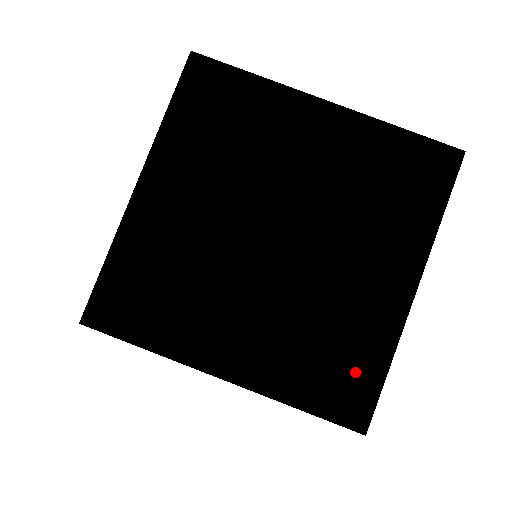
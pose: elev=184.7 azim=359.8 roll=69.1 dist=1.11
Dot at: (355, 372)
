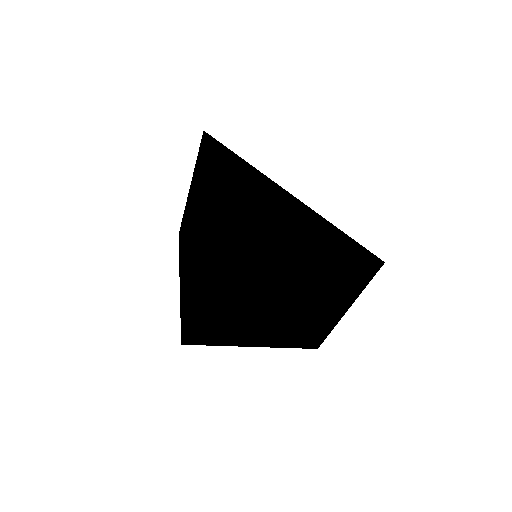
Dot at: (314, 336)
